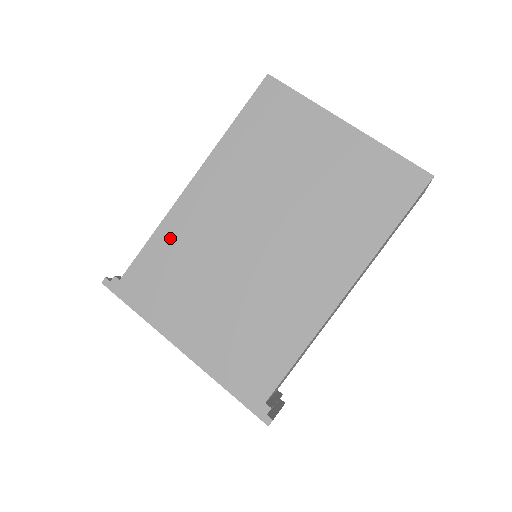
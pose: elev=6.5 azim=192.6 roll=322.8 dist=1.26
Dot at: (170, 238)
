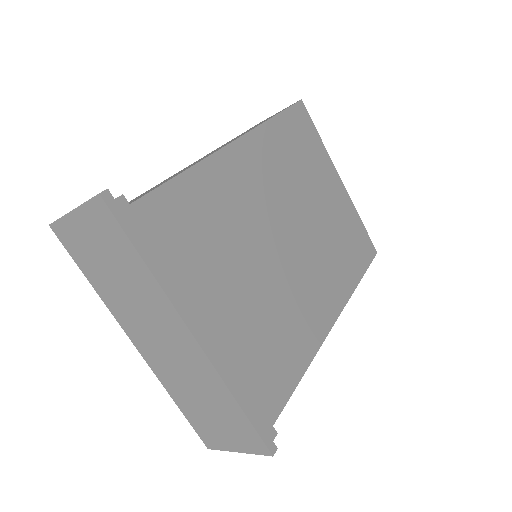
Dot at: (205, 188)
